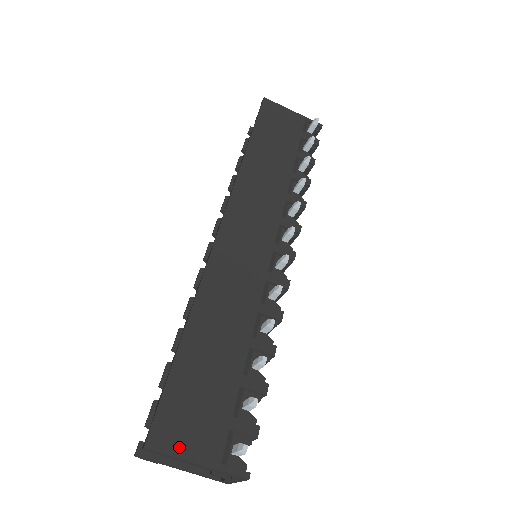
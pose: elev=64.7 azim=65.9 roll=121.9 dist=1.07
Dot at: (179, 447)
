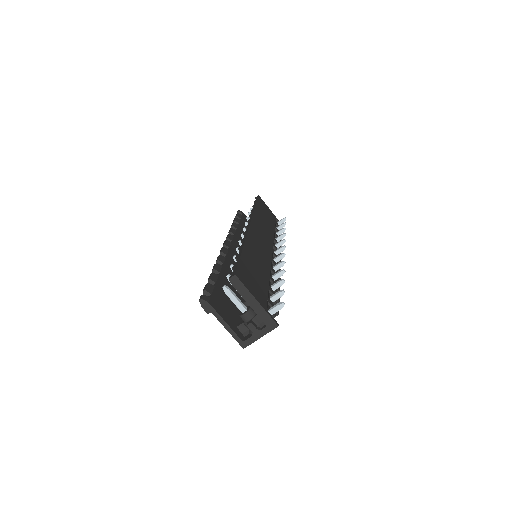
Dot at: (249, 288)
